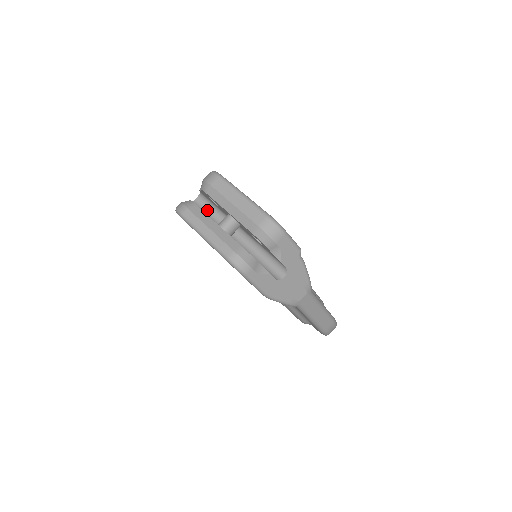
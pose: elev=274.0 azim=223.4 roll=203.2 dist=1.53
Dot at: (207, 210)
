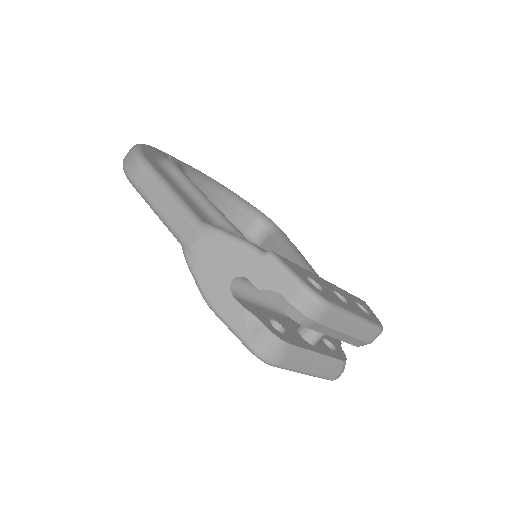
Dot at: (253, 291)
